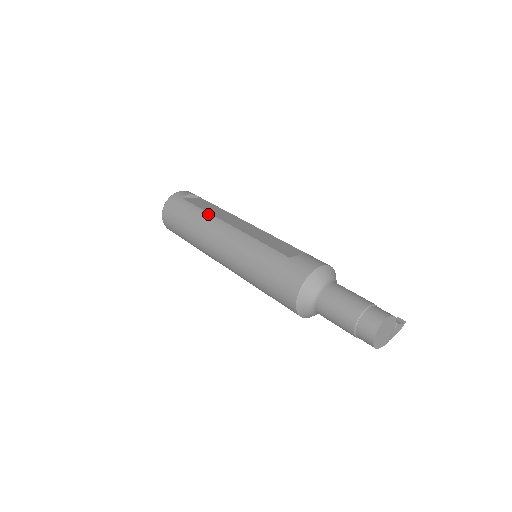
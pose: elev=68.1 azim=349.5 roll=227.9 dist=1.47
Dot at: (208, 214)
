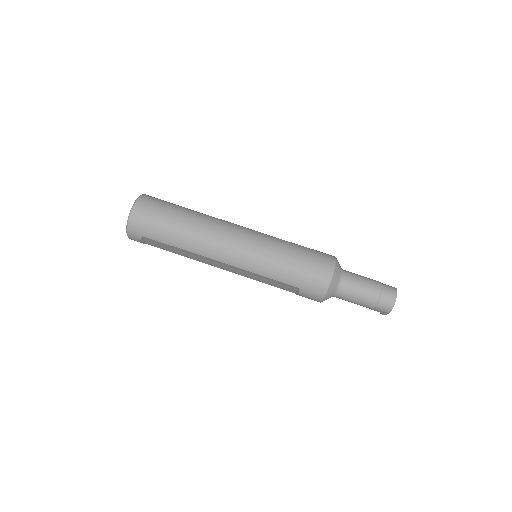
Dot at: (204, 214)
